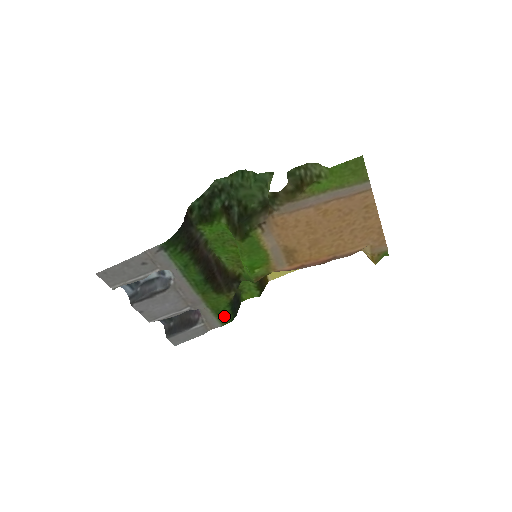
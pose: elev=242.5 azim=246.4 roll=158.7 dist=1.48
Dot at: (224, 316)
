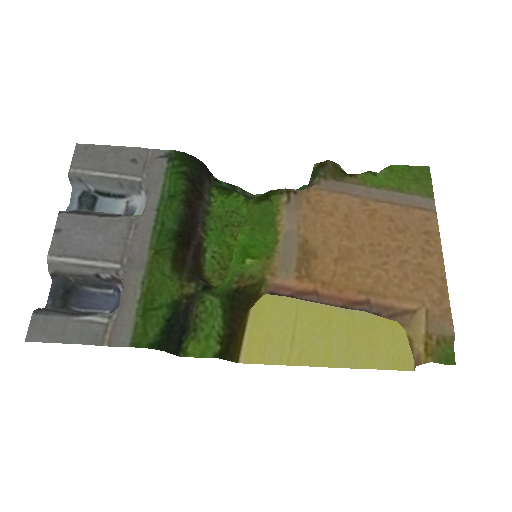
Dot at: (149, 324)
